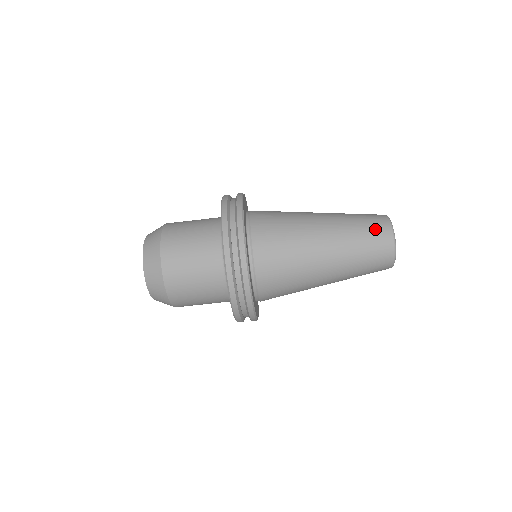
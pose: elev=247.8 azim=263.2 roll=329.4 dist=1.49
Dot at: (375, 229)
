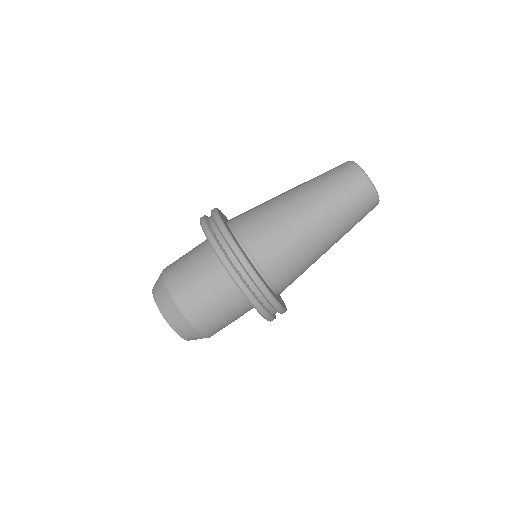
Dot at: occluded
